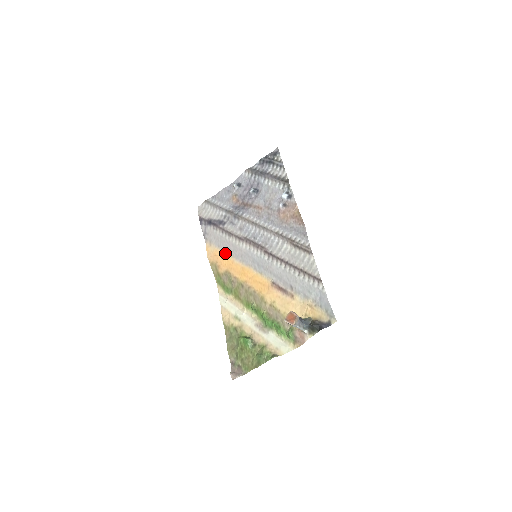
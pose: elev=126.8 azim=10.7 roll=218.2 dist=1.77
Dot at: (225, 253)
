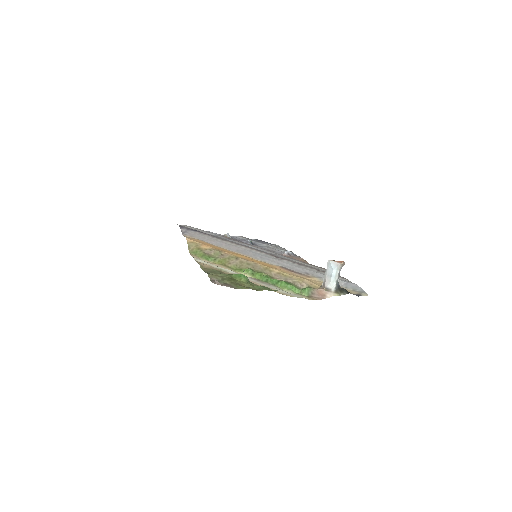
Dot at: (213, 244)
